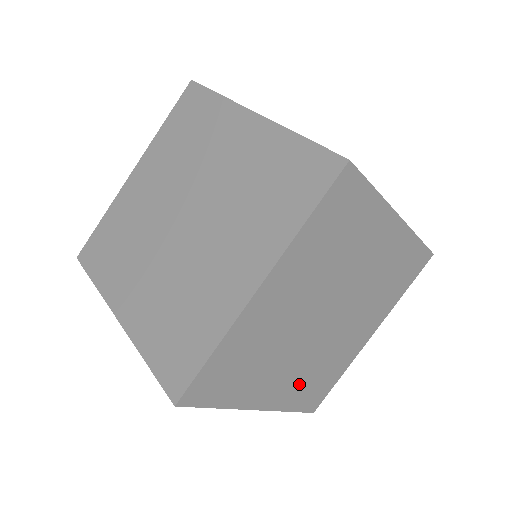
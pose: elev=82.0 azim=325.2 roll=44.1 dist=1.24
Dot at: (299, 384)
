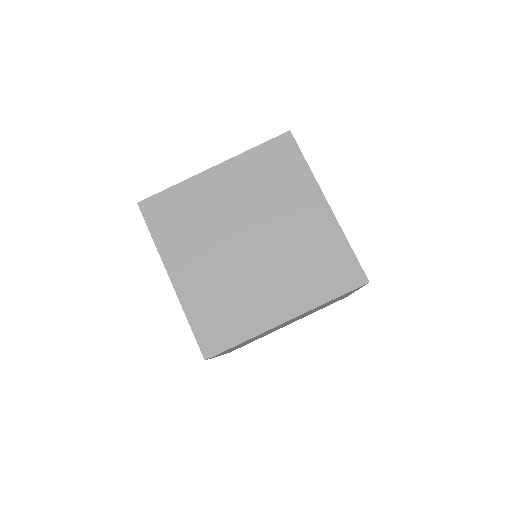
Dot at: (207, 294)
